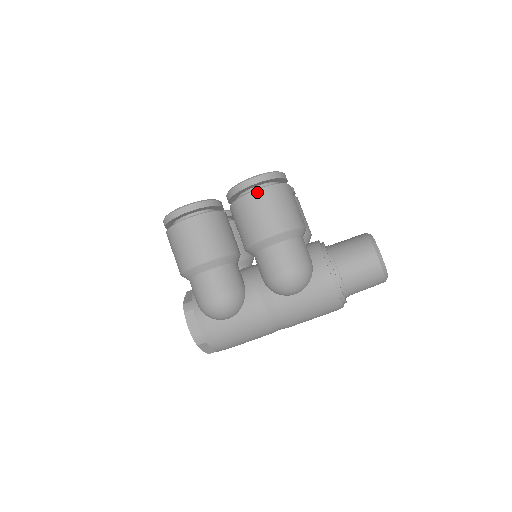
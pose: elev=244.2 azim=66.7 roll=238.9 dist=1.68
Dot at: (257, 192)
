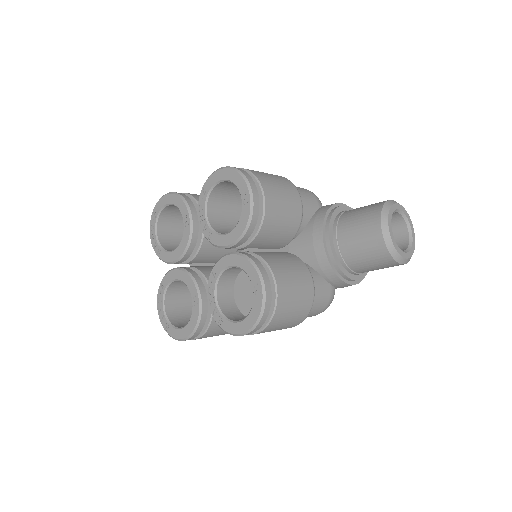
Dot at: occluded
